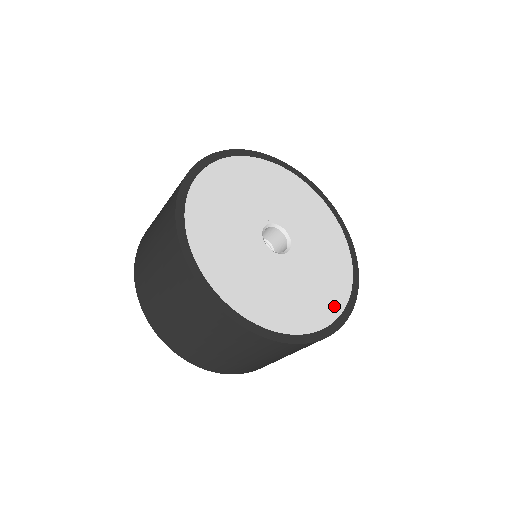
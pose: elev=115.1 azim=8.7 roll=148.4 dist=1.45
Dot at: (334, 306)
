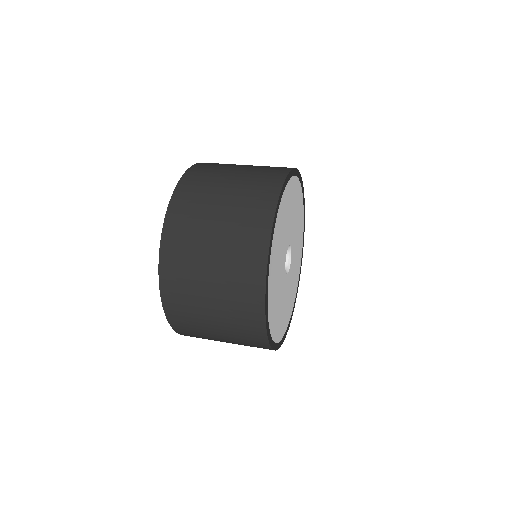
Dot at: (276, 332)
